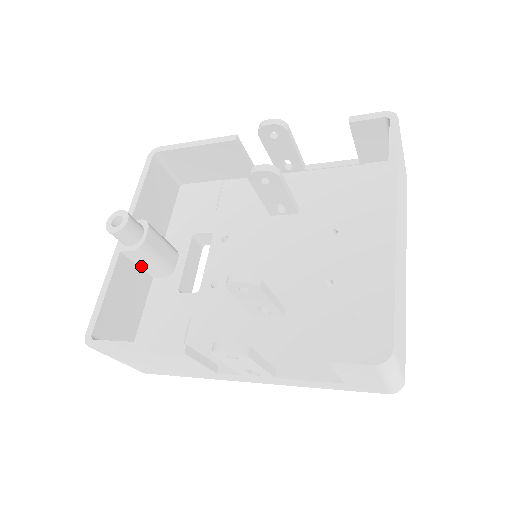
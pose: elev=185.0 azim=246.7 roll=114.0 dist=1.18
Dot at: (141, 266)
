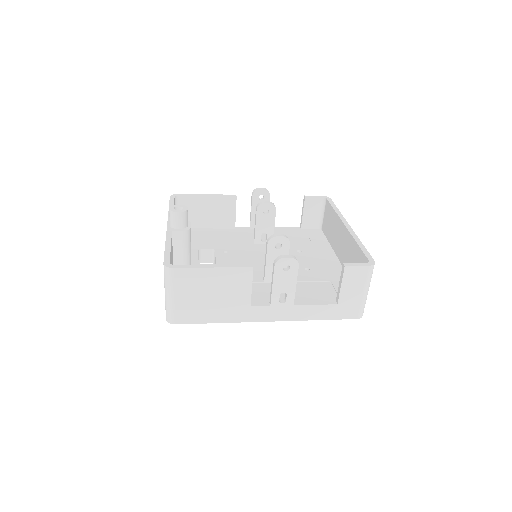
Dot at: (175, 251)
